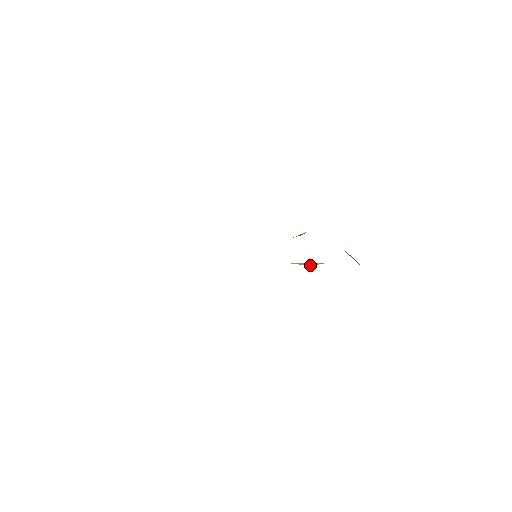
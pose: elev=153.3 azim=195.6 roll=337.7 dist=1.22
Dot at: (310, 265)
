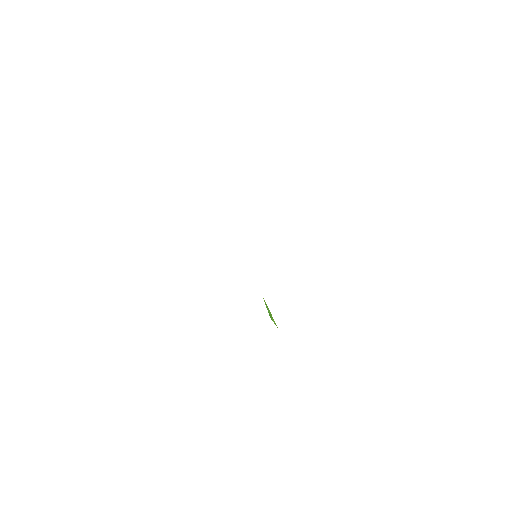
Dot at: (270, 316)
